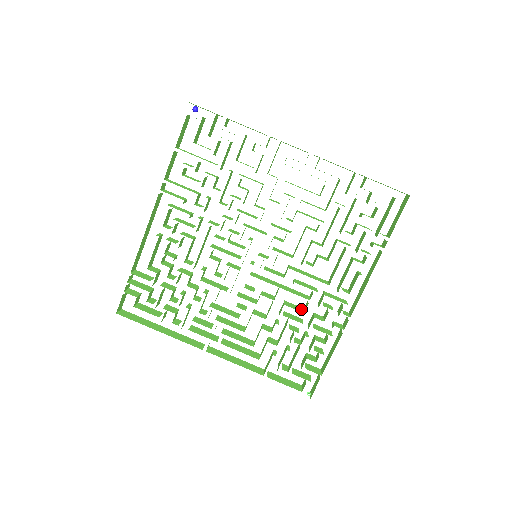
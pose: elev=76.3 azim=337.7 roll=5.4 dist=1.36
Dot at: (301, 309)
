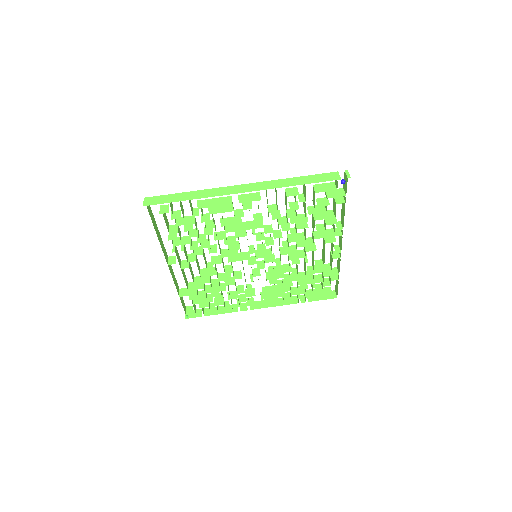
Dot at: (237, 288)
